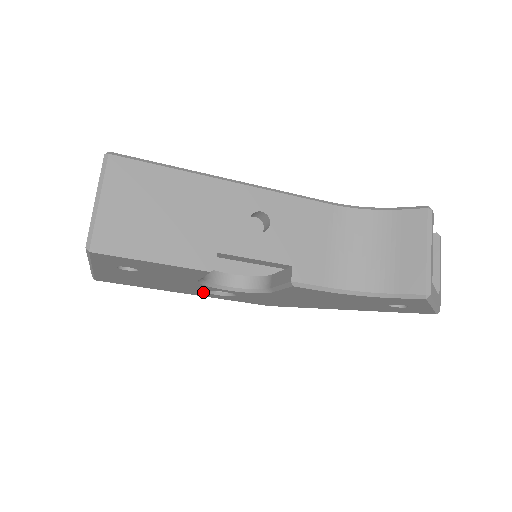
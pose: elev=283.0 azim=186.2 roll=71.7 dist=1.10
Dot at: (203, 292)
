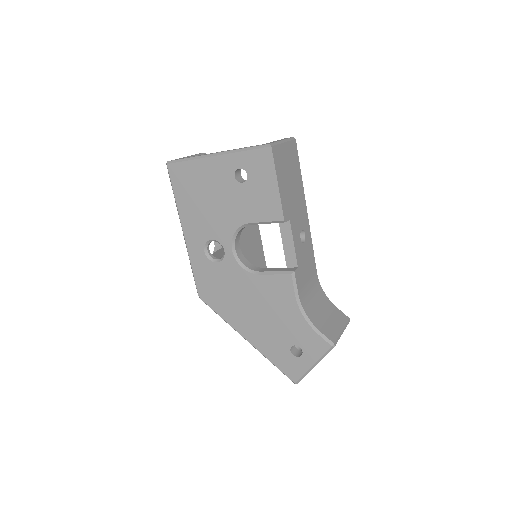
Dot at: (205, 241)
